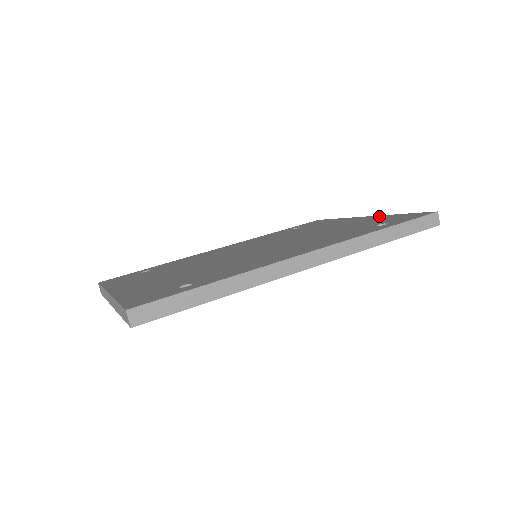
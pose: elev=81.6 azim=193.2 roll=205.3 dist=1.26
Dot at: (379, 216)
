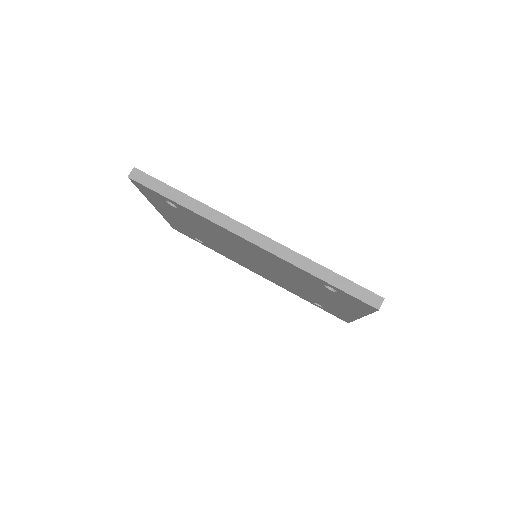
Dot at: occluded
